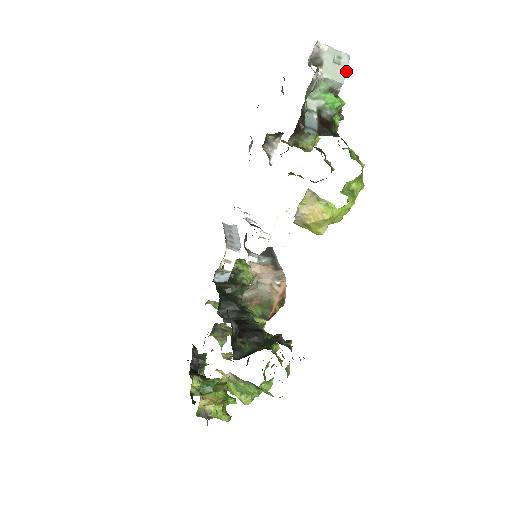
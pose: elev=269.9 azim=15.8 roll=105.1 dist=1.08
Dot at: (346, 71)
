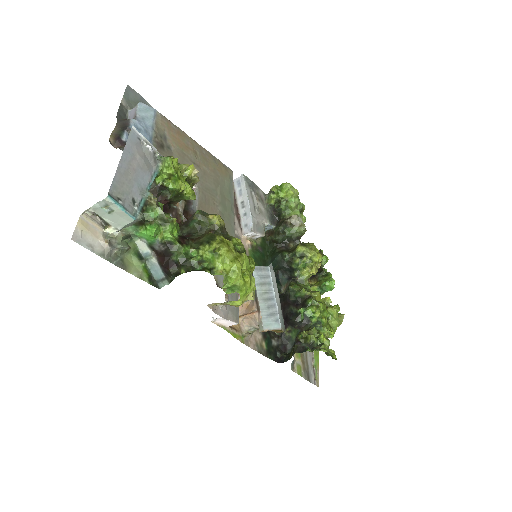
Dot at: (123, 209)
